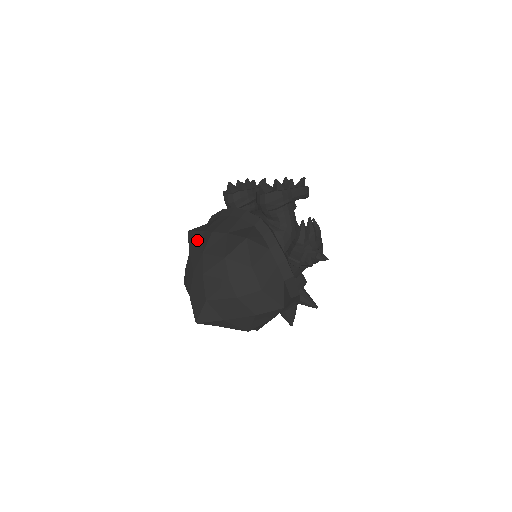
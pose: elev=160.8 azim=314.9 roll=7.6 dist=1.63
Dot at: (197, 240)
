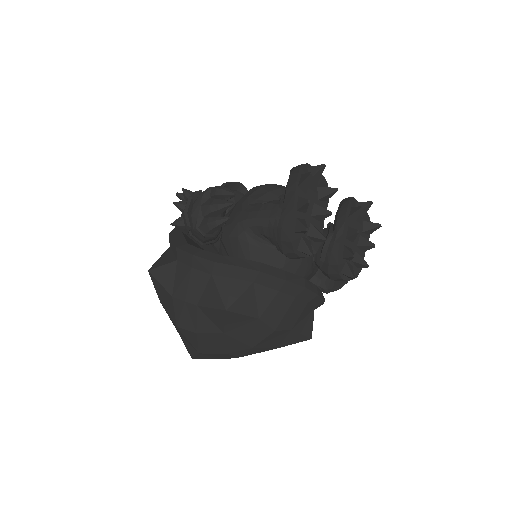
Dot at: (242, 326)
